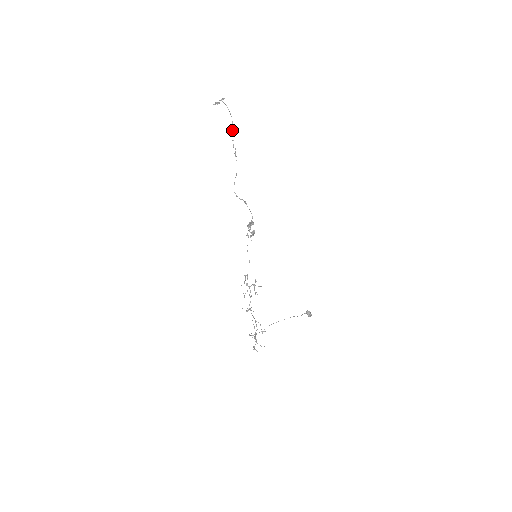
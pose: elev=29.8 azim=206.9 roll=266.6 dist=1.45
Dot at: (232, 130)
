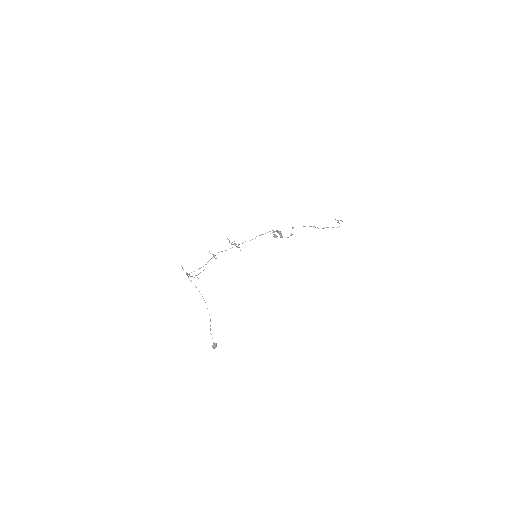
Dot at: occluded
